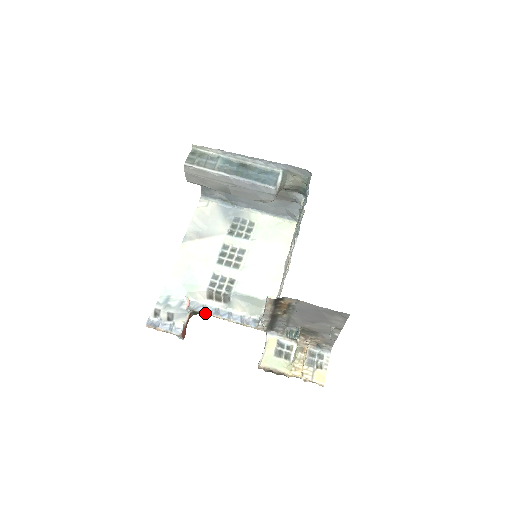
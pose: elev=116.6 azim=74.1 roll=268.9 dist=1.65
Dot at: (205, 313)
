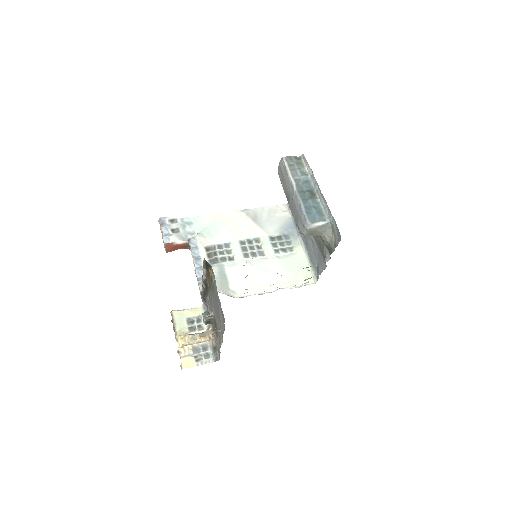
Dot at: (191, 251)
